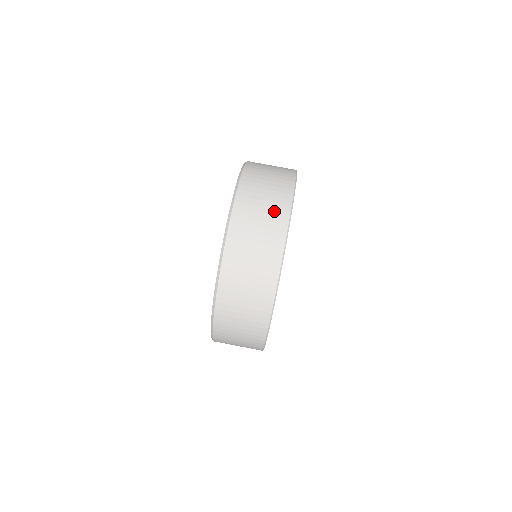
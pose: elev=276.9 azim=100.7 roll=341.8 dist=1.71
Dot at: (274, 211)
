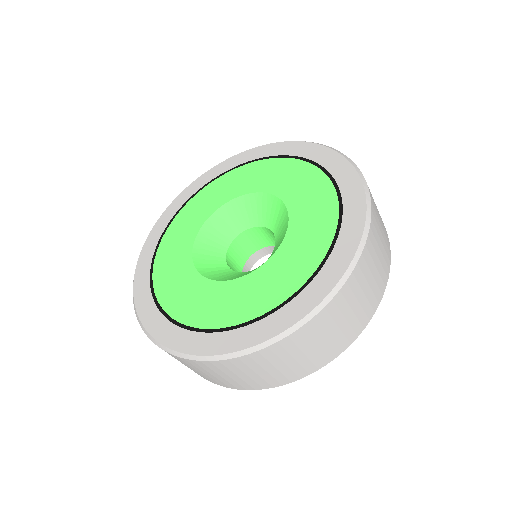
Dot at: (191, 369)
